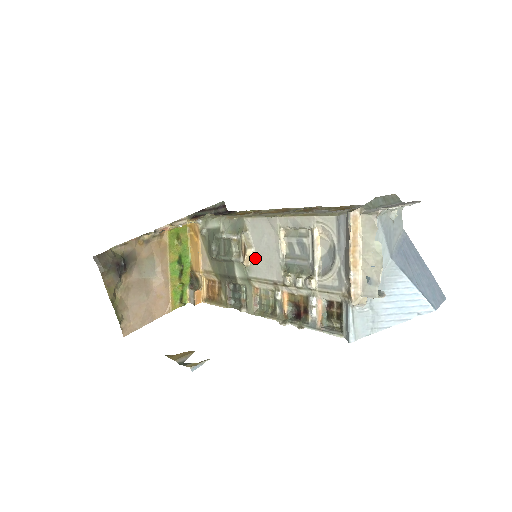
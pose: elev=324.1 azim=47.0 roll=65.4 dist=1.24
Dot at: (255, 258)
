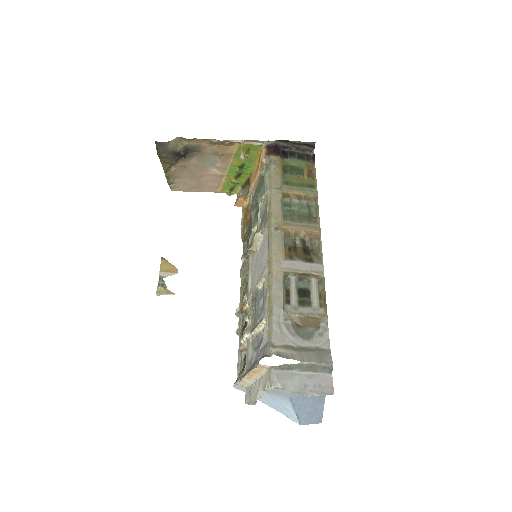
Dot at: (255, 256)
